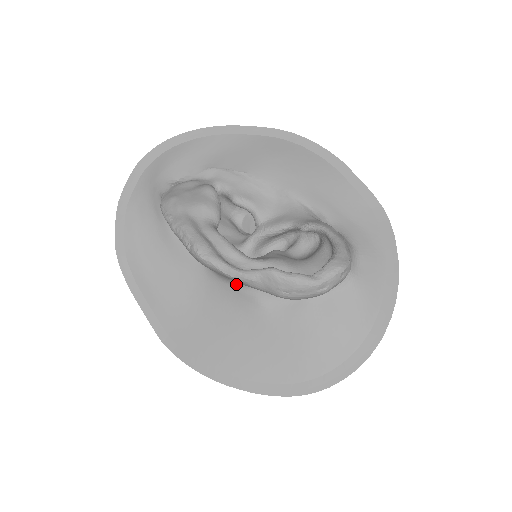
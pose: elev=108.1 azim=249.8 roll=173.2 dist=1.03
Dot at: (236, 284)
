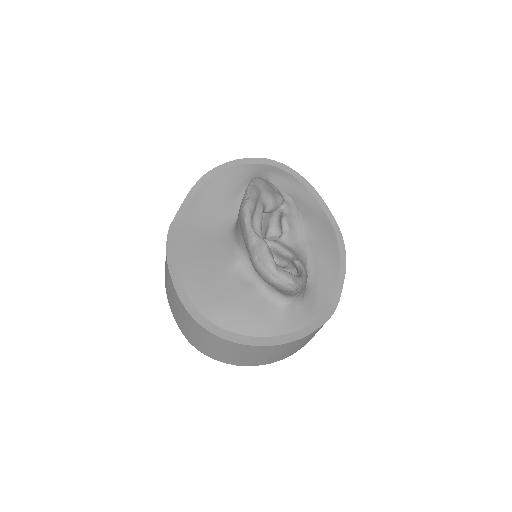
Dot at: (237, 244)
